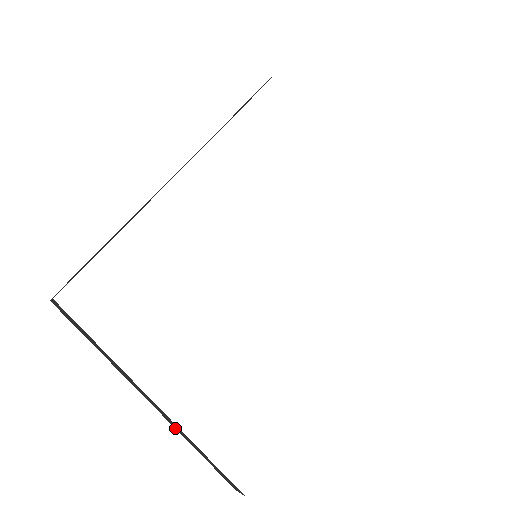
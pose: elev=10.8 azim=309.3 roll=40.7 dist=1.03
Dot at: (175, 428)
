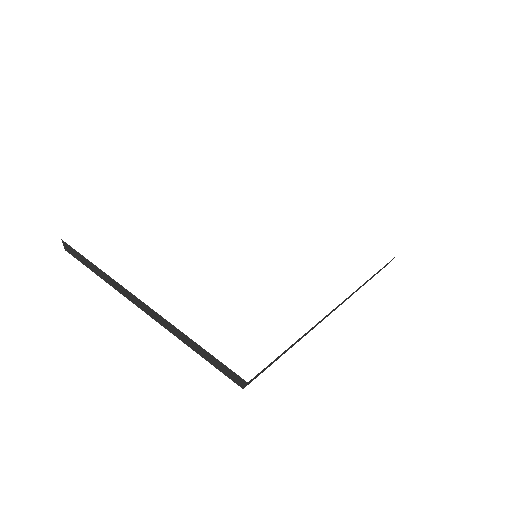
Dot at: (161, 325)
